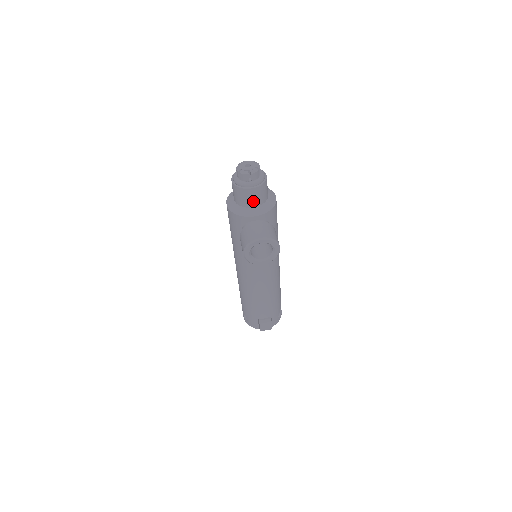
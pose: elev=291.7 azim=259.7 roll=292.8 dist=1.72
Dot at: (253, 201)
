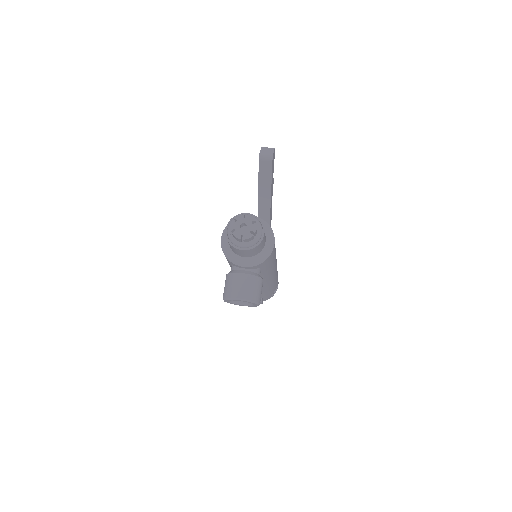
Dot at: (244, 255)
